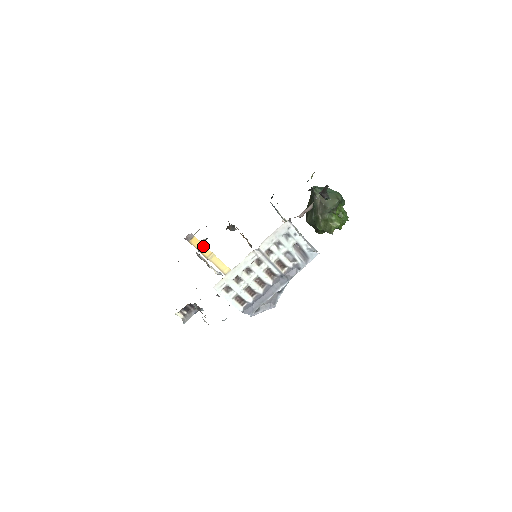
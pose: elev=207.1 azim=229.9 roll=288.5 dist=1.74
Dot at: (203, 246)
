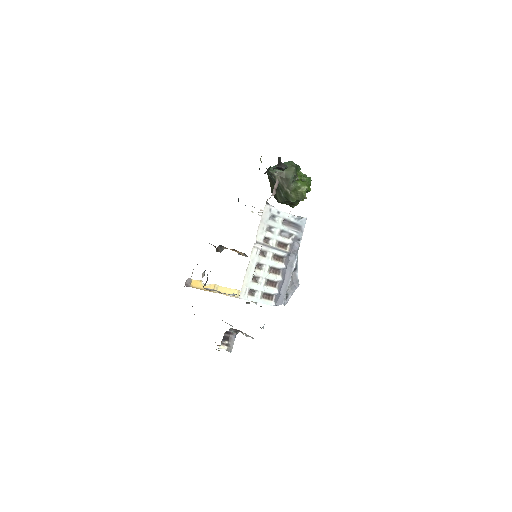
Dot at: occluded
